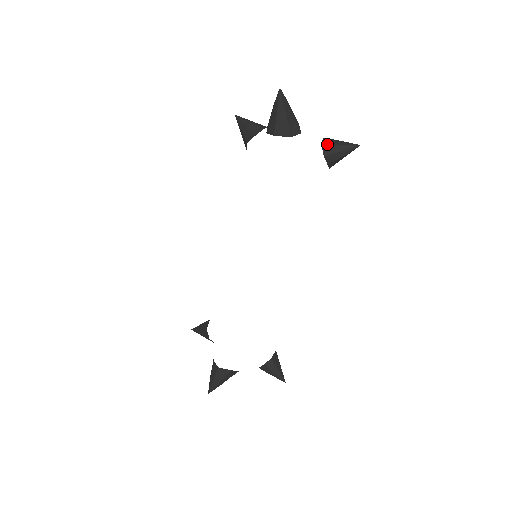
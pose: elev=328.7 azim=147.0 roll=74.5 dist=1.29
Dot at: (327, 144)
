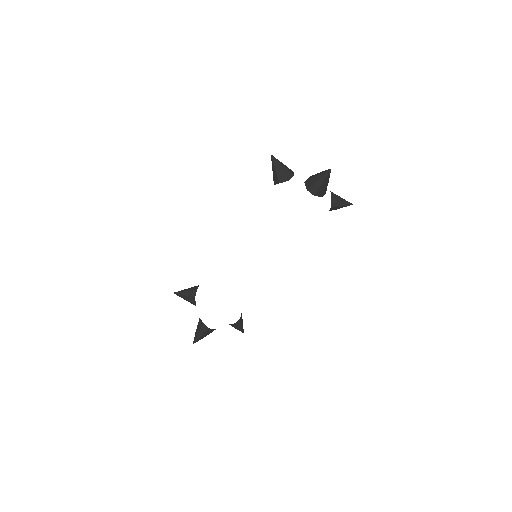
Dot at: (335, 200)
